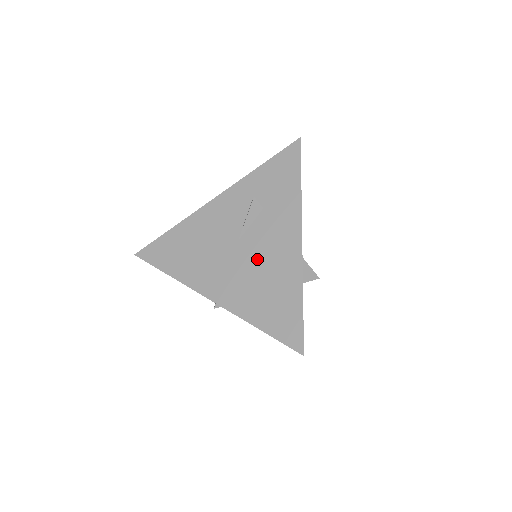
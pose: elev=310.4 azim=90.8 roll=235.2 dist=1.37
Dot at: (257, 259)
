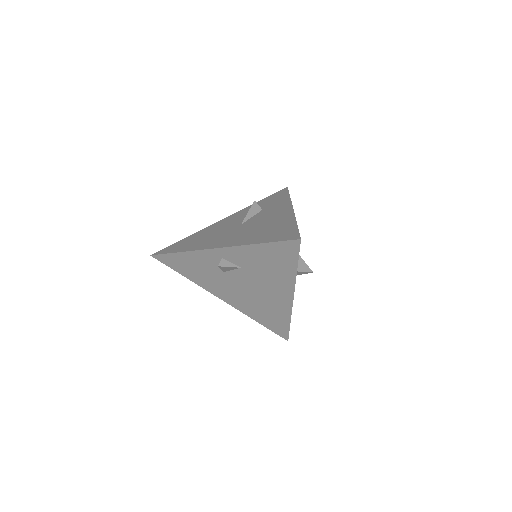
Dot at: (257, 224)
